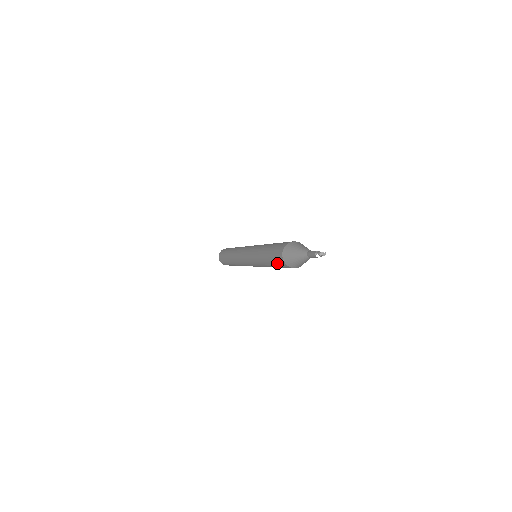
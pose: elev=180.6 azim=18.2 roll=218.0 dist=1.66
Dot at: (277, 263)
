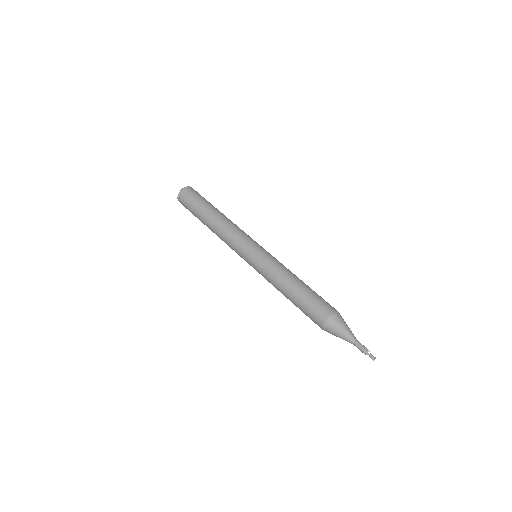
Dot at: (308, 315)
